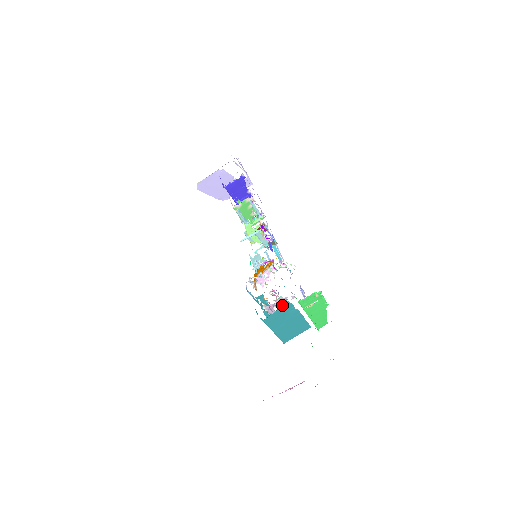
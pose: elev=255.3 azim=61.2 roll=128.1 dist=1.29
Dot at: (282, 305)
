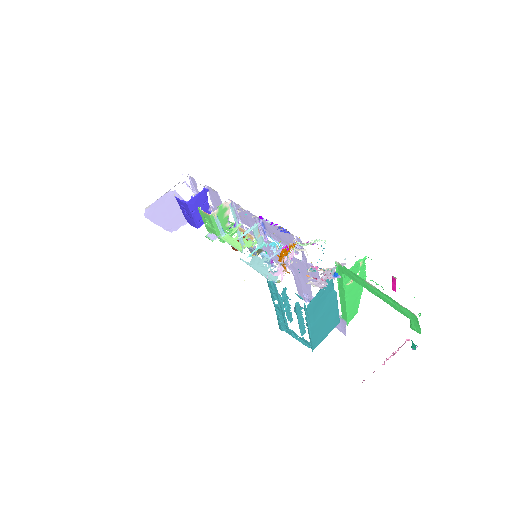
Dot at: (336, 273)
